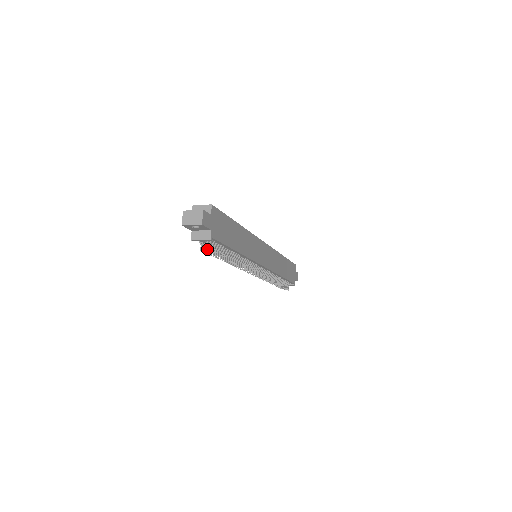
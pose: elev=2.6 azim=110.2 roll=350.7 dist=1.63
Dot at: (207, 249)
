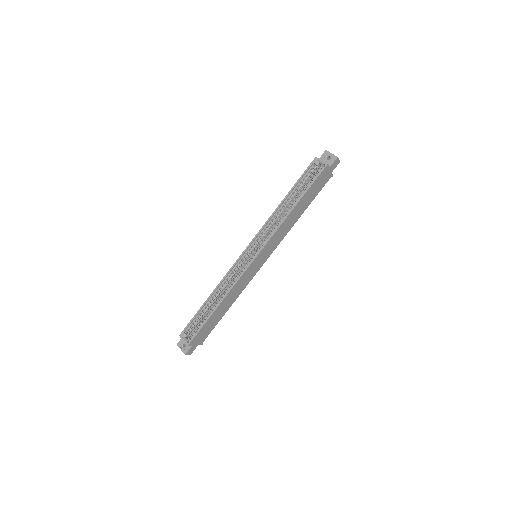
Dot at: occluded
